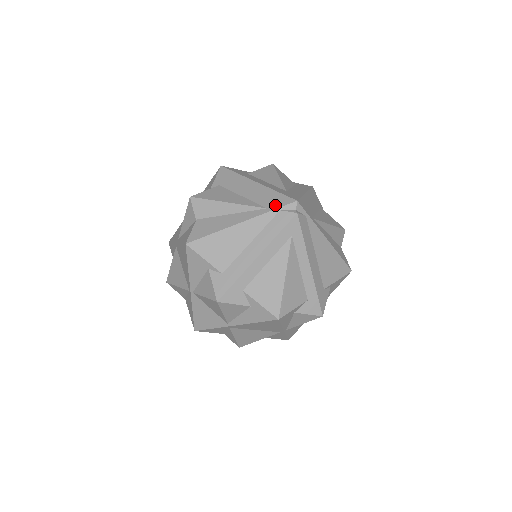
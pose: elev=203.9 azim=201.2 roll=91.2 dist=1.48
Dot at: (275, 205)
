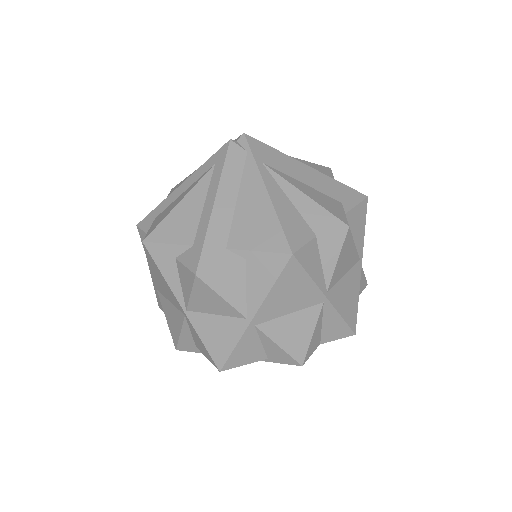
Dot at: occluded
